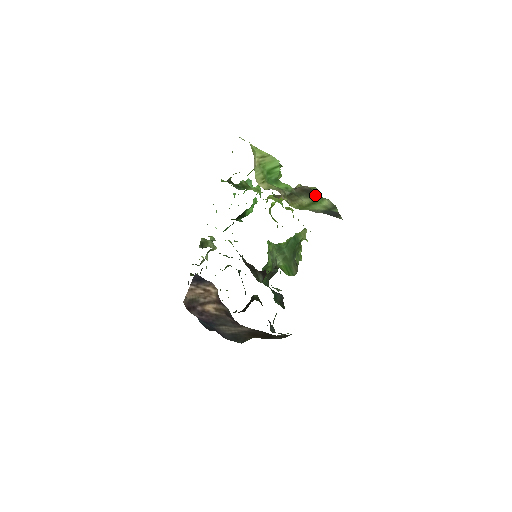
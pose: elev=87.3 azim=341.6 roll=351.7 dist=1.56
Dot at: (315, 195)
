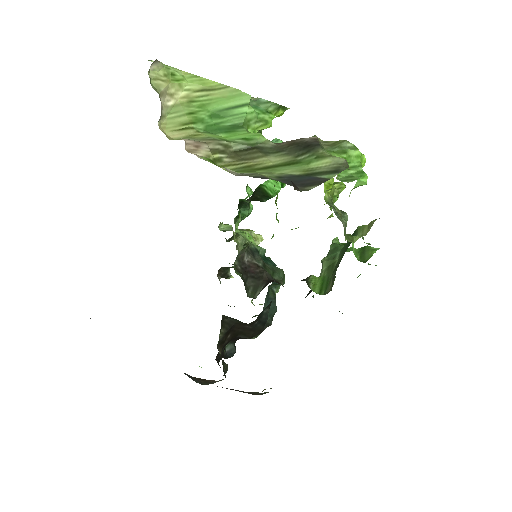
Dot at: (310, 150)
